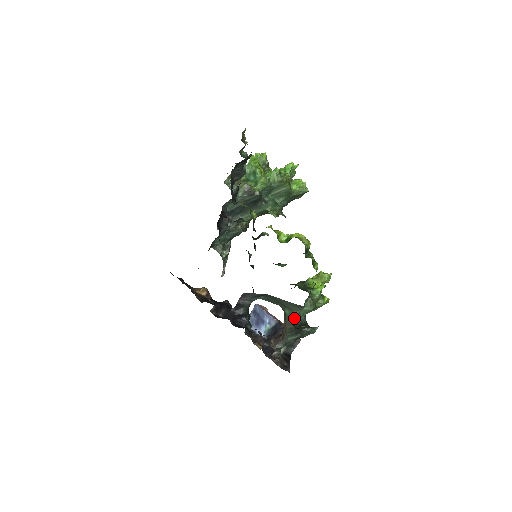
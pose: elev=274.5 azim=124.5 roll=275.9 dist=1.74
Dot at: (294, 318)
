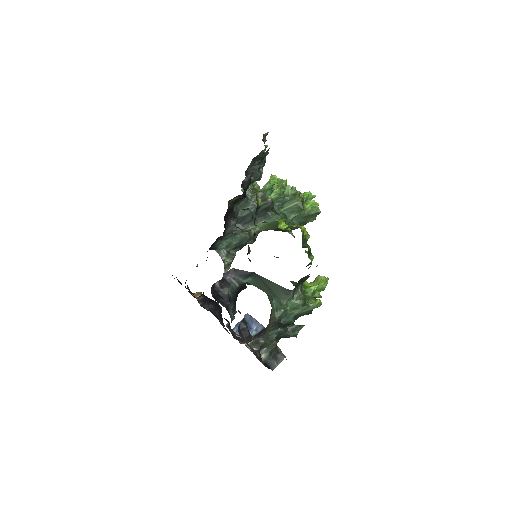
Dot at: (280, 311)
